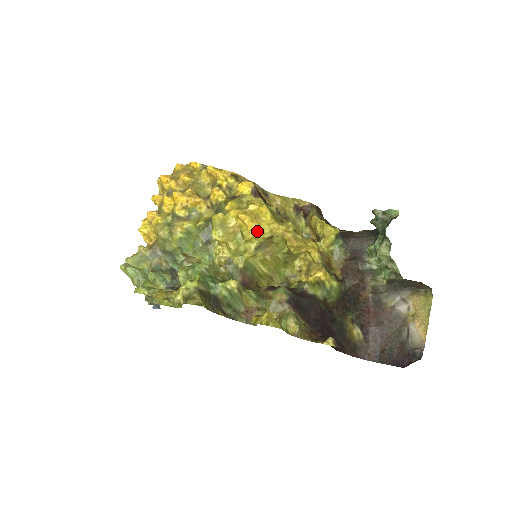
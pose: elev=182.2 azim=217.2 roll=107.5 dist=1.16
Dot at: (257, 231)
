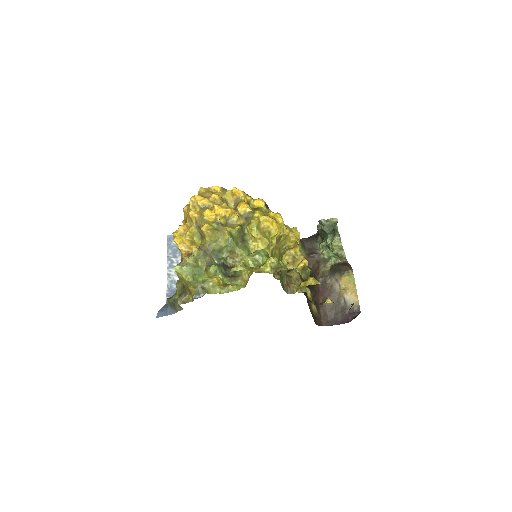
Dot at: (279, 230)
